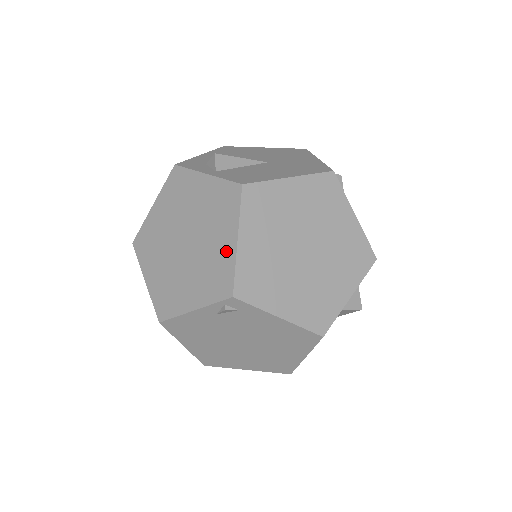
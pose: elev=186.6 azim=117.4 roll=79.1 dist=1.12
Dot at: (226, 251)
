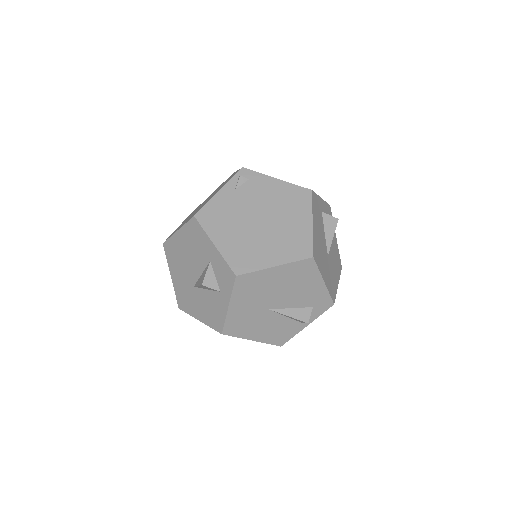
Dot at: occluded
